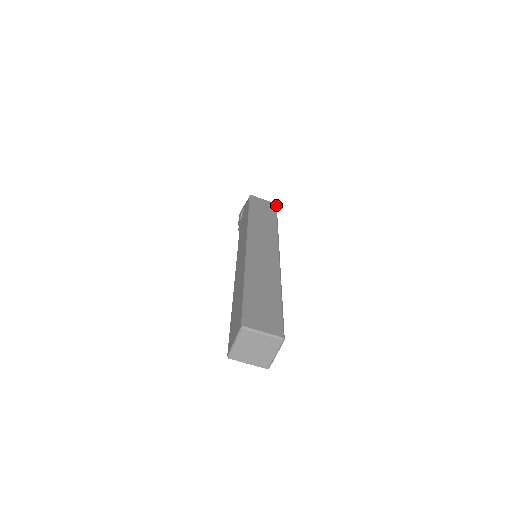
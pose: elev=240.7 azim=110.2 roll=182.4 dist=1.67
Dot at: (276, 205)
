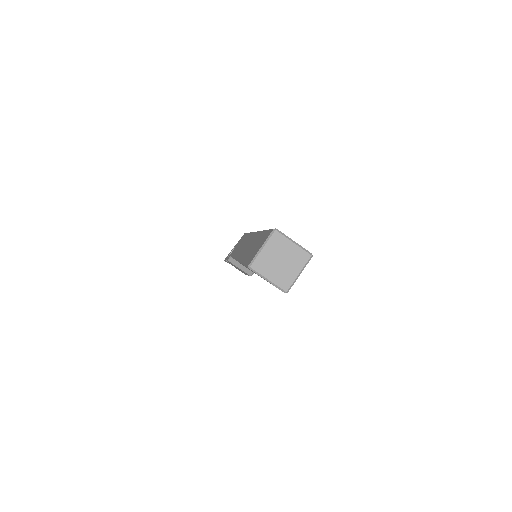
Dot at: occluded
